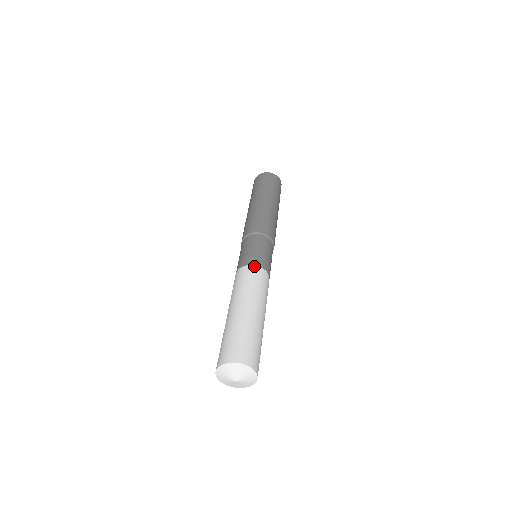
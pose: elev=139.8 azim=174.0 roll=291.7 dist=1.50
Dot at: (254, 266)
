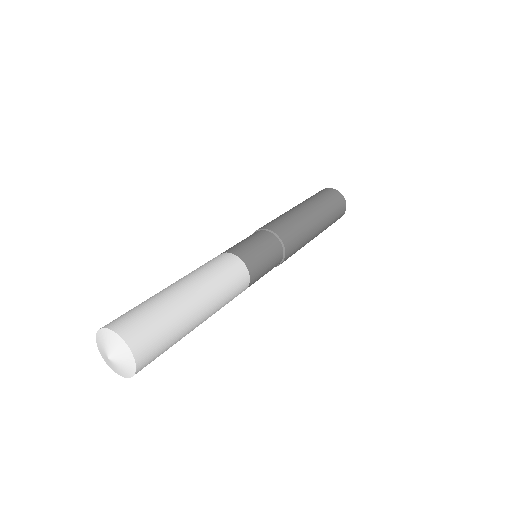
Dot at: (245, 267)
